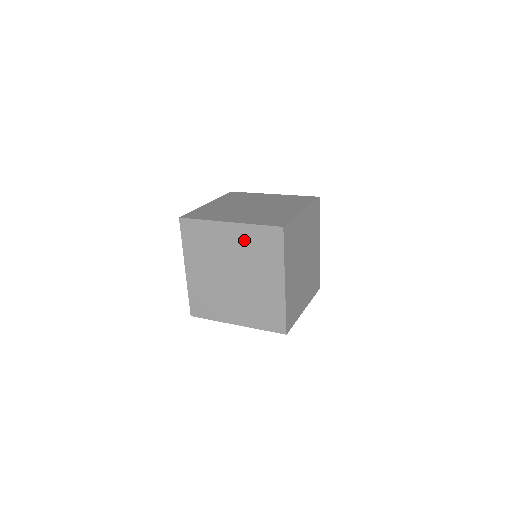
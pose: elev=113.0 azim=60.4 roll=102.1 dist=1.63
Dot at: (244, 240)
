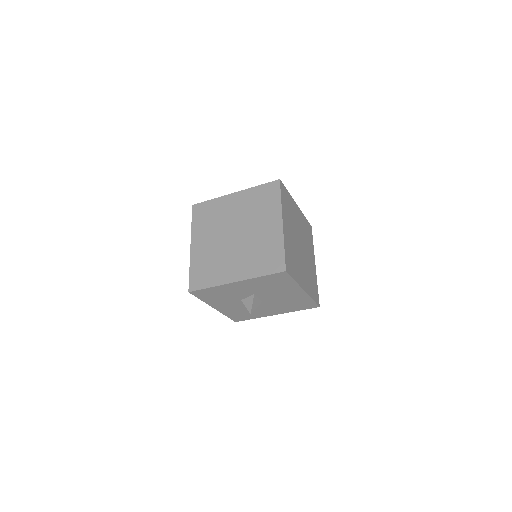
Dot at: (247, 201)
